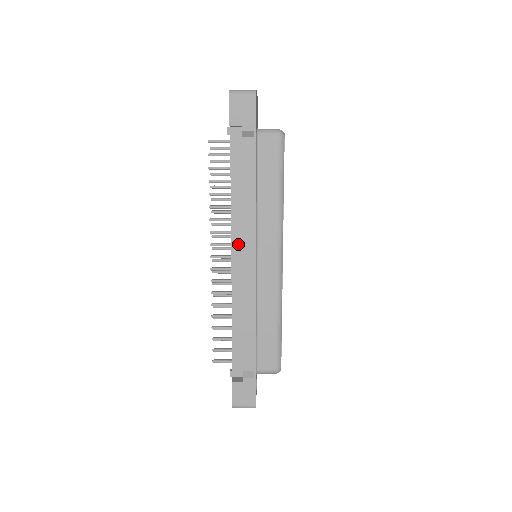
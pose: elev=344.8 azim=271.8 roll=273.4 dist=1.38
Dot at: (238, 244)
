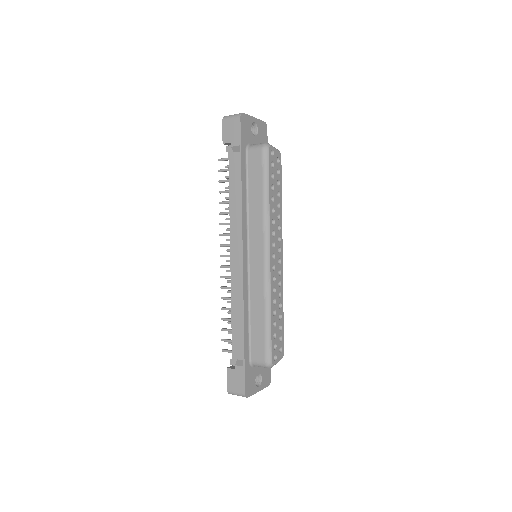
Dot at: occluded
